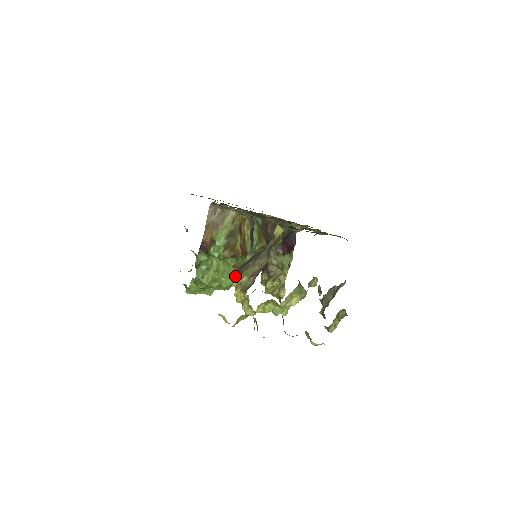
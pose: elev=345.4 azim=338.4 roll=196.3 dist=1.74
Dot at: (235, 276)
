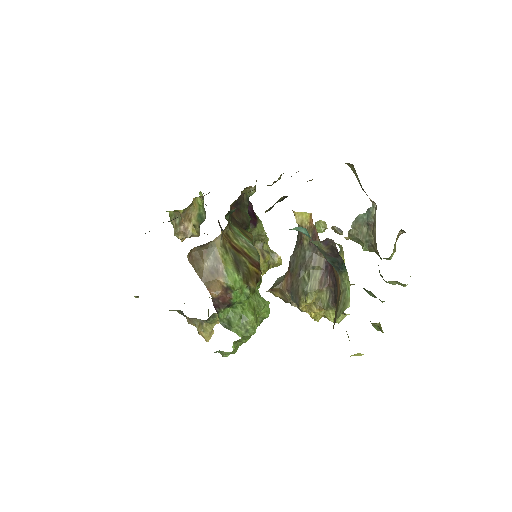
Dot at: (300, 302)
